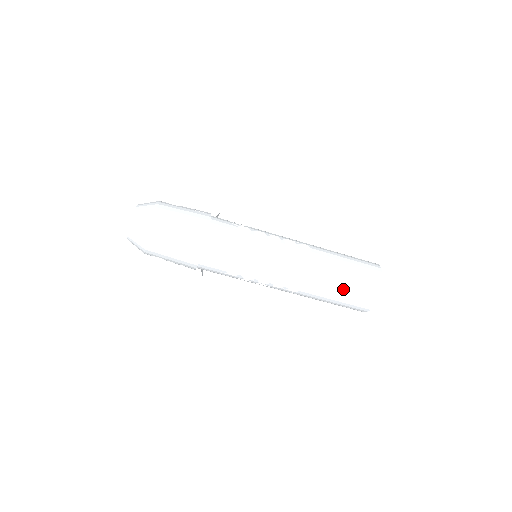
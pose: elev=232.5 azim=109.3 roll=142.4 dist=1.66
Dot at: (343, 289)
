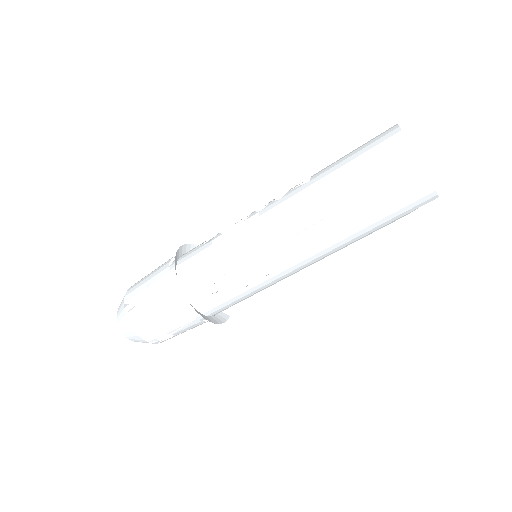
Dot at: (353, 190)
